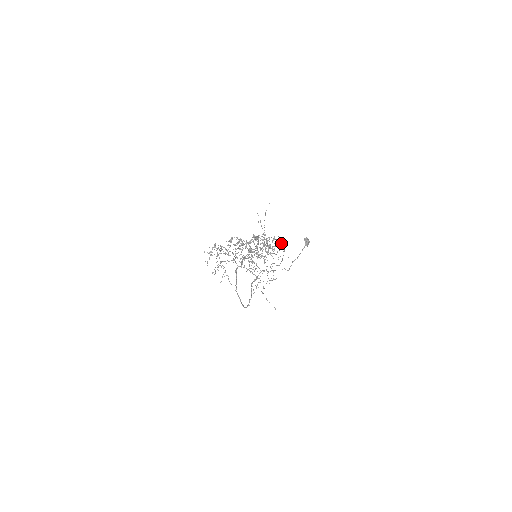
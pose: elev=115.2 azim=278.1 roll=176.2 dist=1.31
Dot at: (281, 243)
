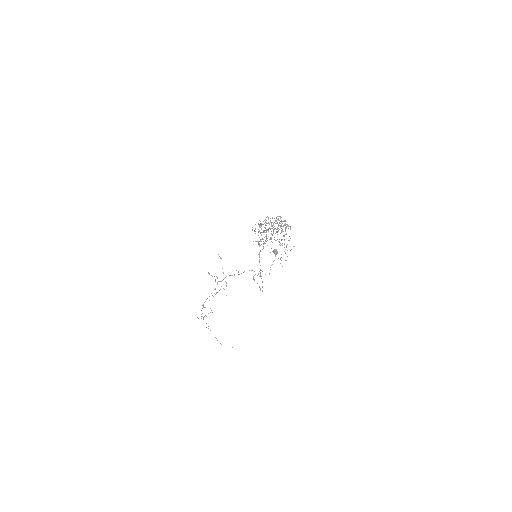
Dot at: occluded
